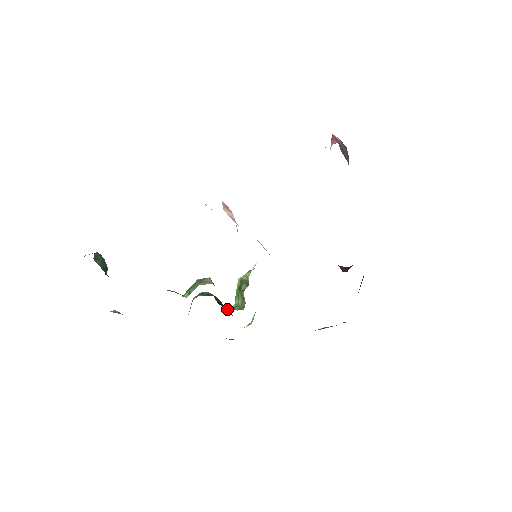
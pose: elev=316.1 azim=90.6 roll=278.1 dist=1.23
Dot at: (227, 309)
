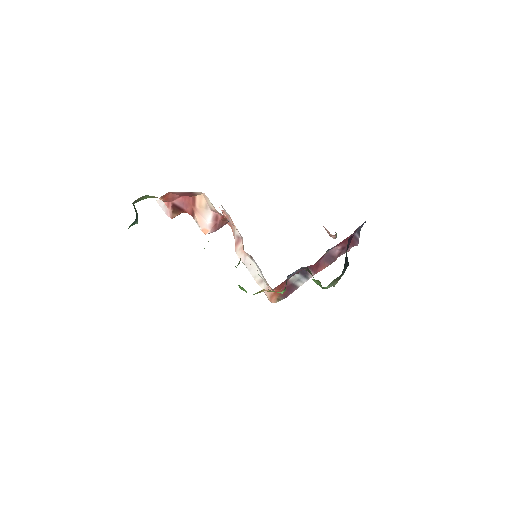
Dot at: occluded
